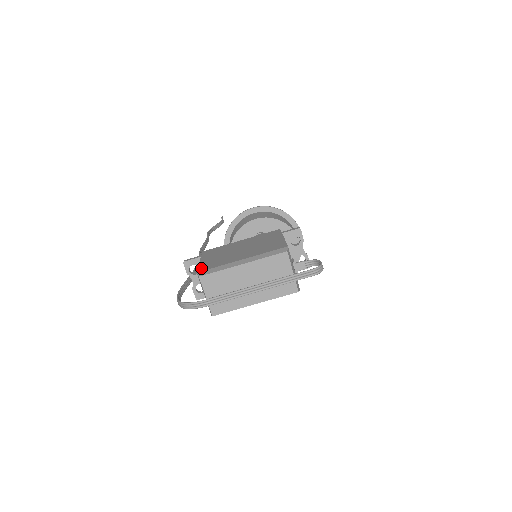
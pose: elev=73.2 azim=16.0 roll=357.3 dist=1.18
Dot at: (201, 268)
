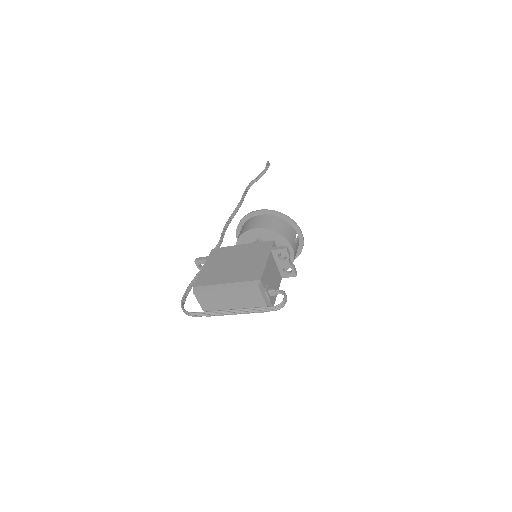
Dot at: (198, 281)
